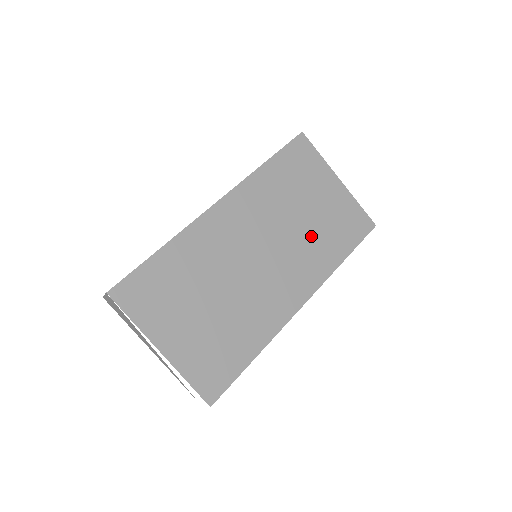
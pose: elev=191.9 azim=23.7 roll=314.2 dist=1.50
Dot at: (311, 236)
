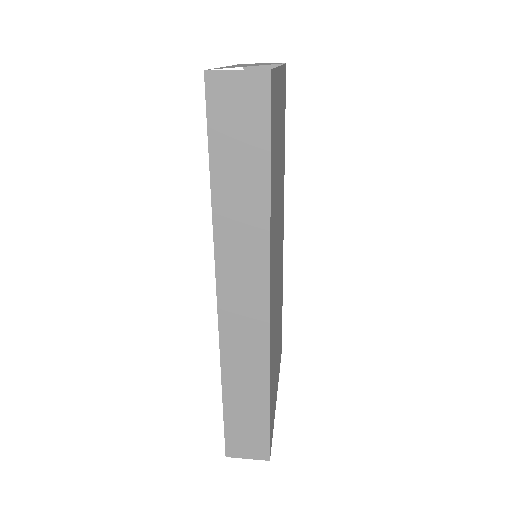
Dot at: (281, 176)
